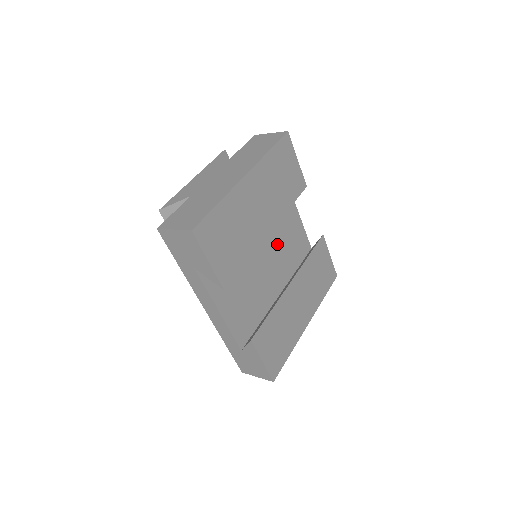
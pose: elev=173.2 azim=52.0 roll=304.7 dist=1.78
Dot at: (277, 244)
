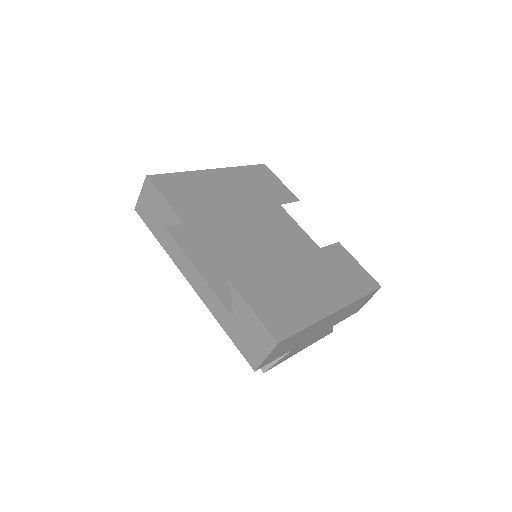
Dot at: (281, 249)
